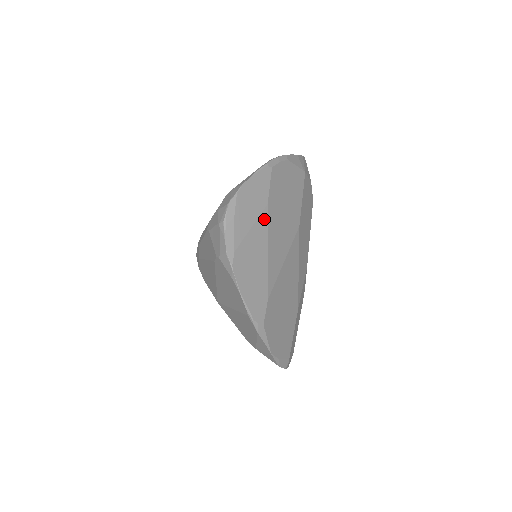
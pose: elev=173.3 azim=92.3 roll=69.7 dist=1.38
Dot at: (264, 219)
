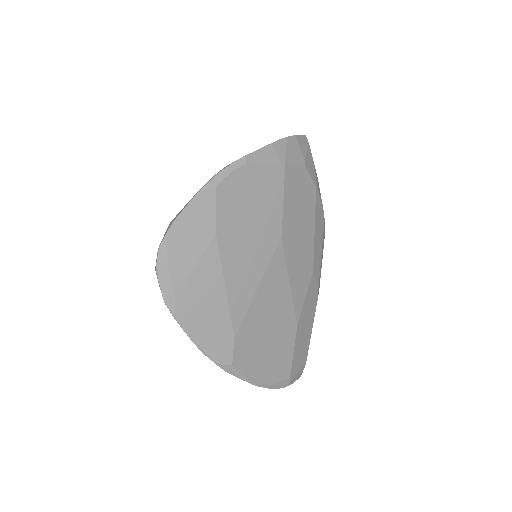
Dot at: (213, 253)
